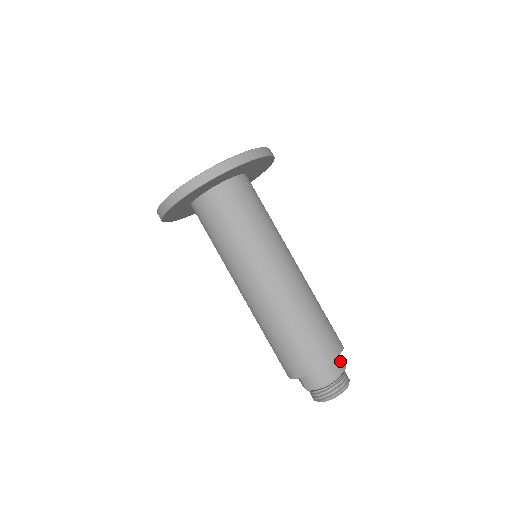
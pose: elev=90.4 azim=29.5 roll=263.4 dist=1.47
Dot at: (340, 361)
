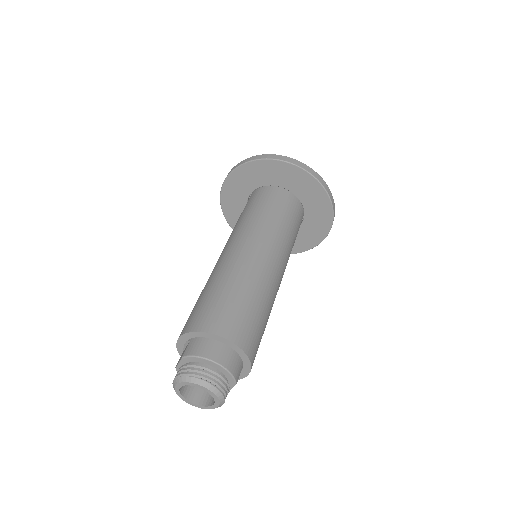
Dot at: (239, 368)
